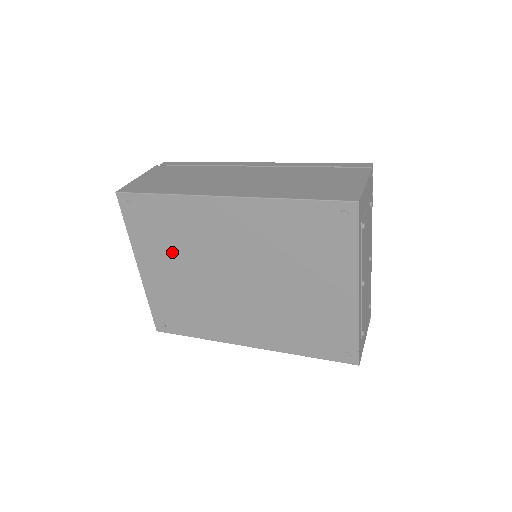
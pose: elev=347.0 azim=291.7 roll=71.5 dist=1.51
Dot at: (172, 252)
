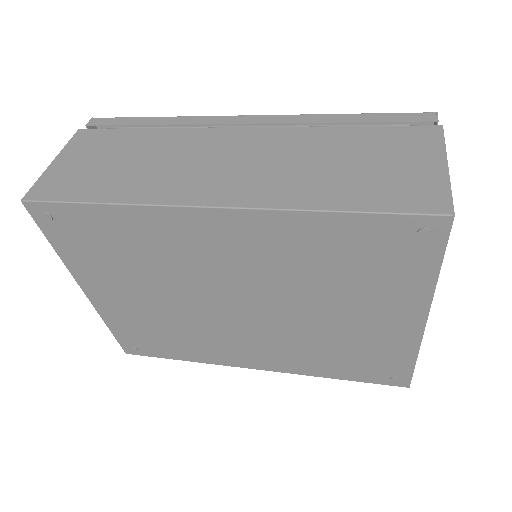
Dot at: (133, 276)
